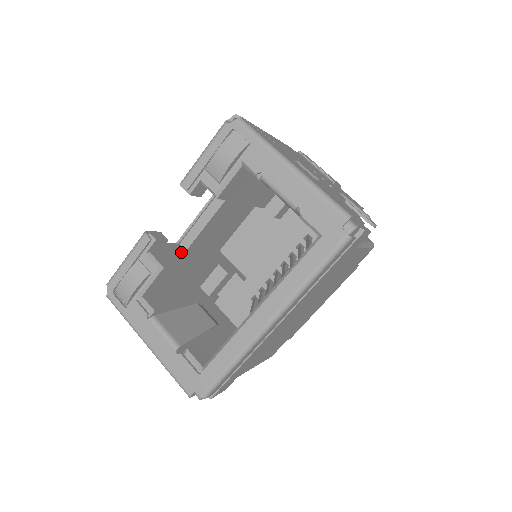
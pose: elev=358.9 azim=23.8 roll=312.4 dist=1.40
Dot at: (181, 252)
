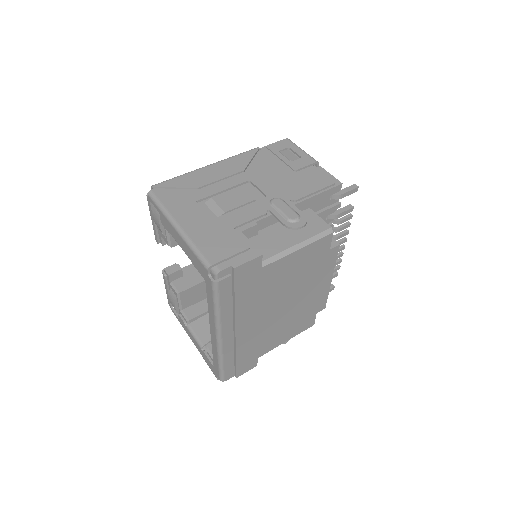
Dot at: occluded
